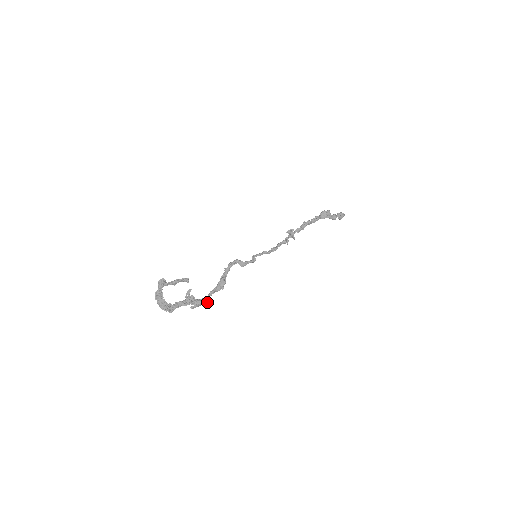
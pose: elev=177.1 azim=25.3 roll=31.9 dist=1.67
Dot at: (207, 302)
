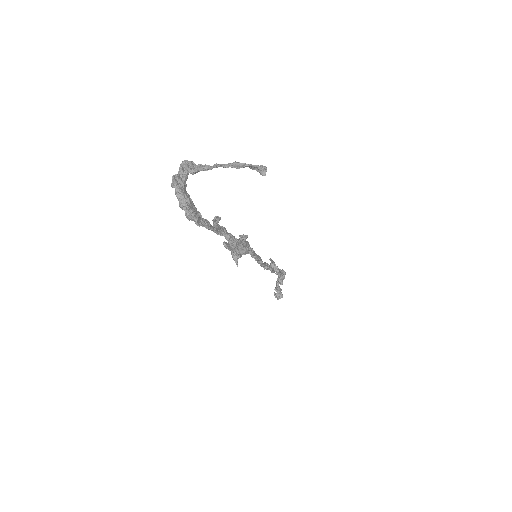
Dot at: (246, 251)
